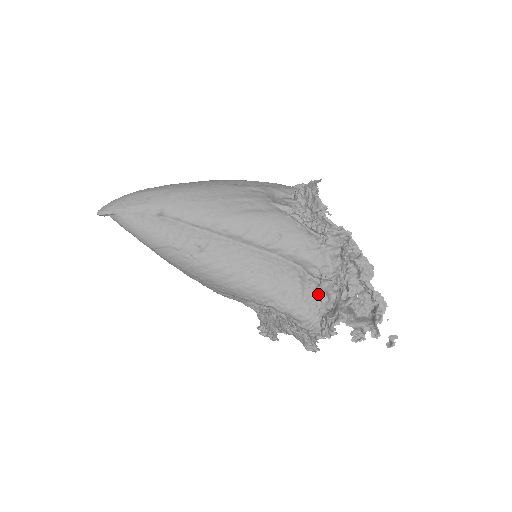
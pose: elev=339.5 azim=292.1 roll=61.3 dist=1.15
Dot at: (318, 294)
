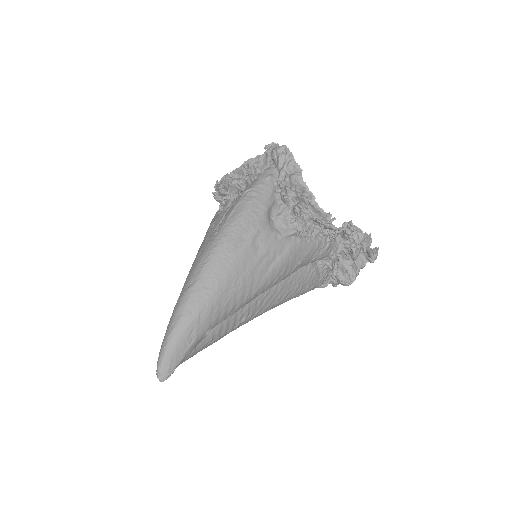
Dot at: (328, 268)
